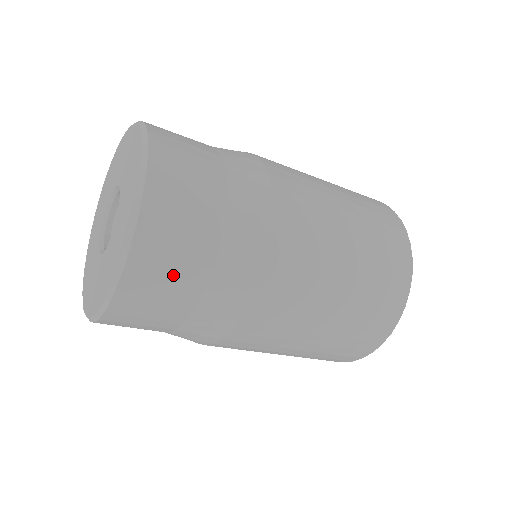
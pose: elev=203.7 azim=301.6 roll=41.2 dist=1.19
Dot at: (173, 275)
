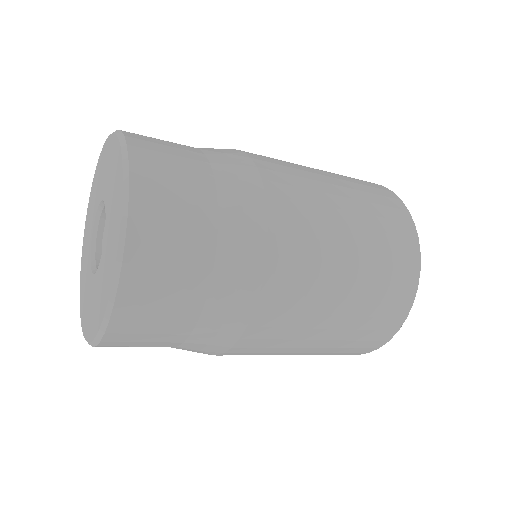
Dot at: (150, 340)
